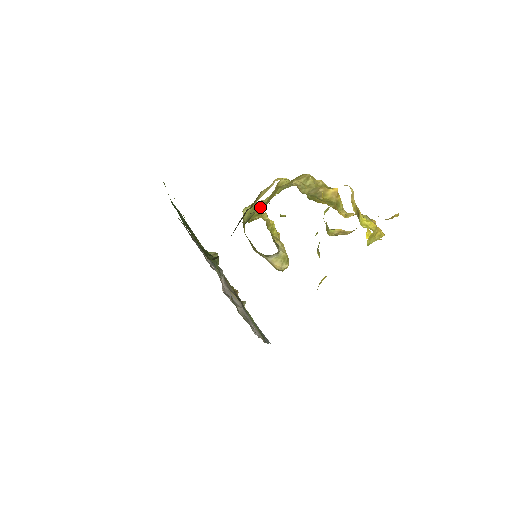
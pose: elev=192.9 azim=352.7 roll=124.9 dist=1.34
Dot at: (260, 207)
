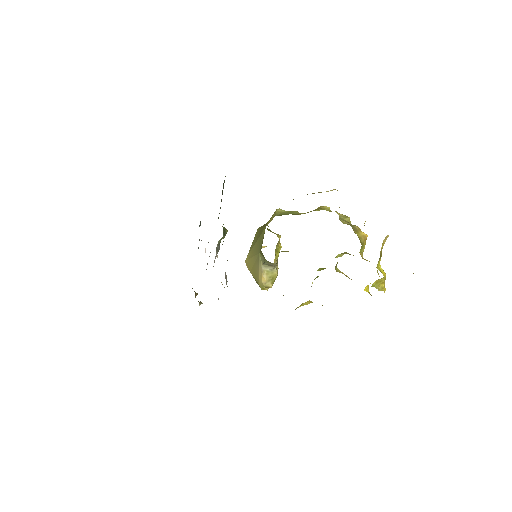
Dot at: (295, 214)
